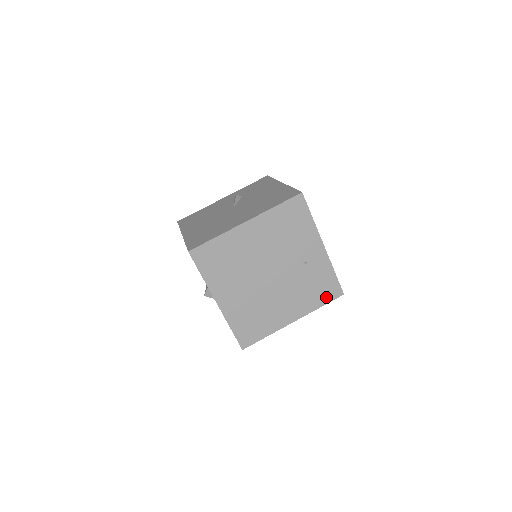
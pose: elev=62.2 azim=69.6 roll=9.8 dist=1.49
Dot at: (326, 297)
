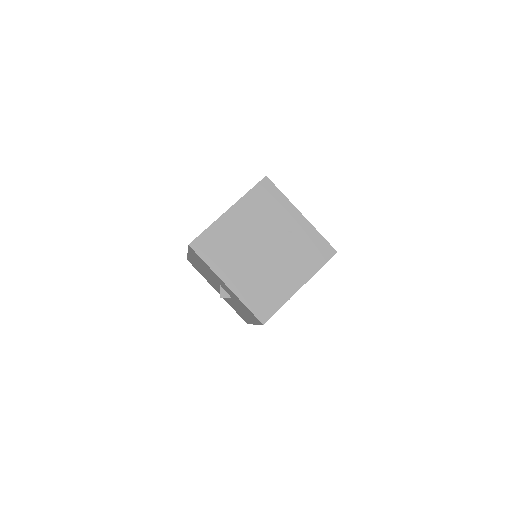
Dot at: (322, 258)
